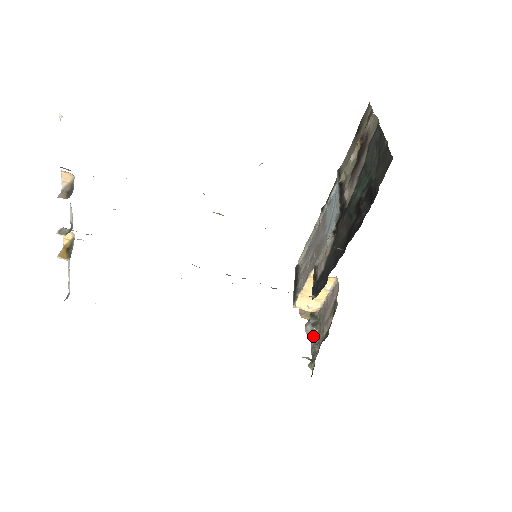
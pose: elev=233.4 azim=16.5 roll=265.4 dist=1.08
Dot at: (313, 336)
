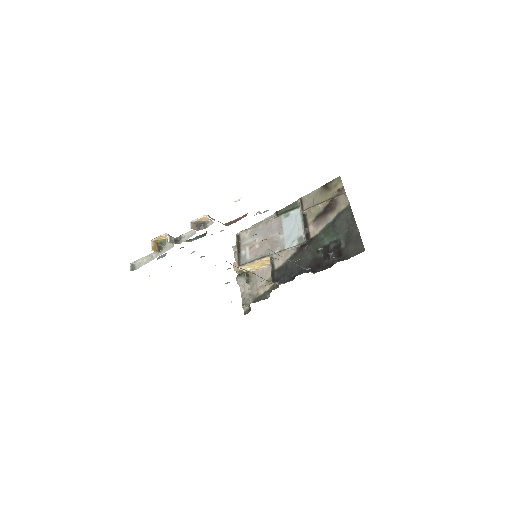
Dot at: (244, 287)
